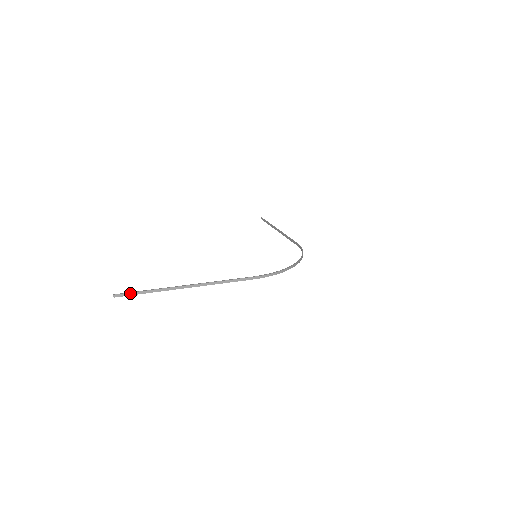
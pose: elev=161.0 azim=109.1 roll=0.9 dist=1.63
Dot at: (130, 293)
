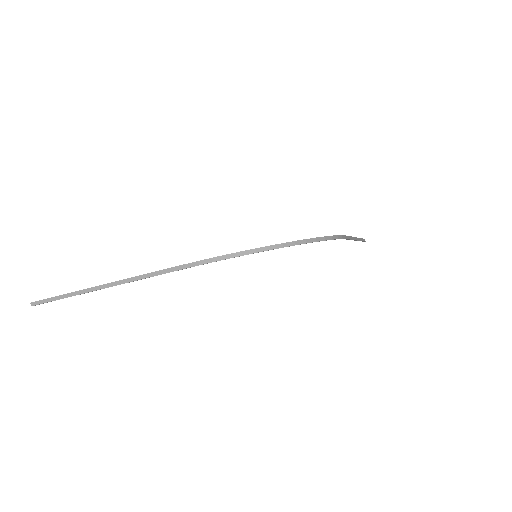
Dot at: (46, 300)
